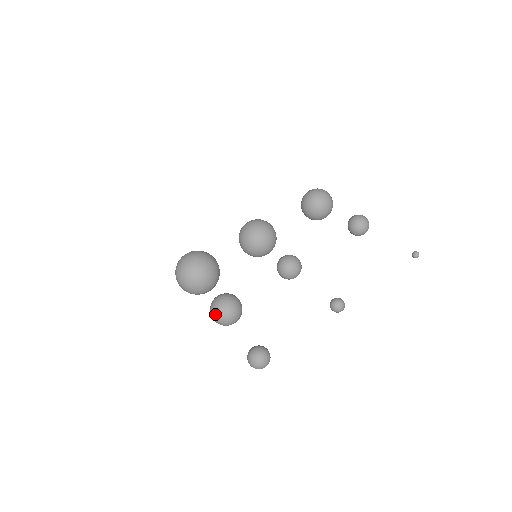
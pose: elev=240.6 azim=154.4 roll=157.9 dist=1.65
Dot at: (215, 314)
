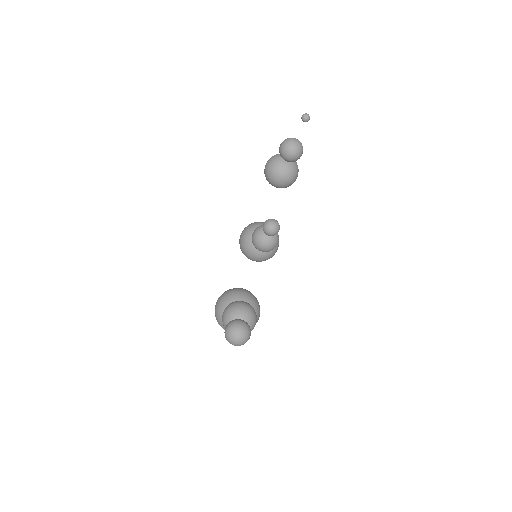
Dot at: occluded
